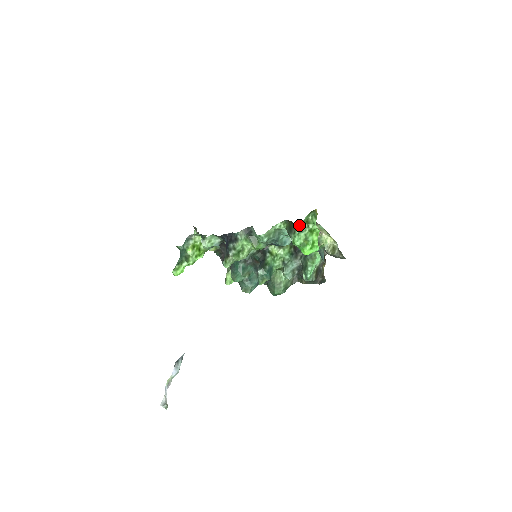
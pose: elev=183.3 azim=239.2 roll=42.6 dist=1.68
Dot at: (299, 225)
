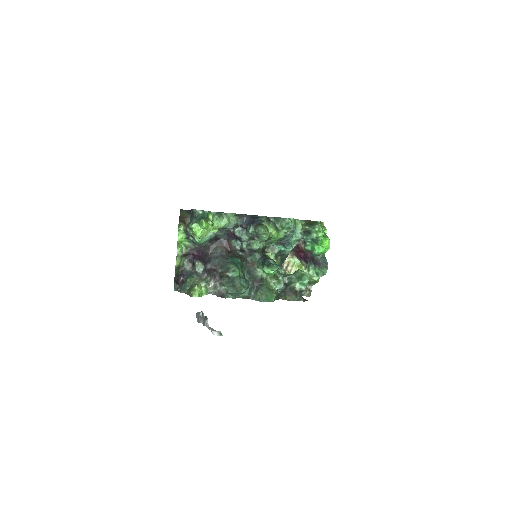
Dot at: (319, 223)
